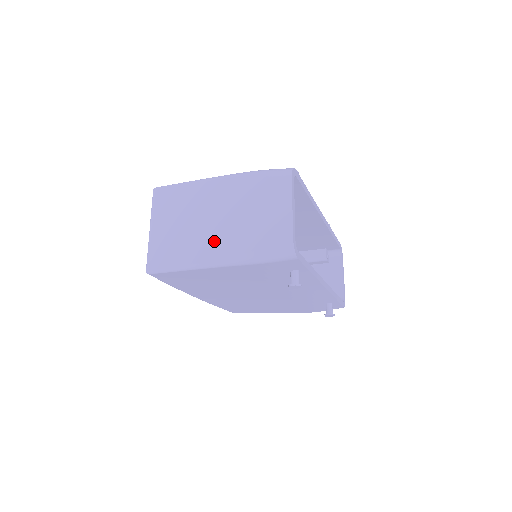
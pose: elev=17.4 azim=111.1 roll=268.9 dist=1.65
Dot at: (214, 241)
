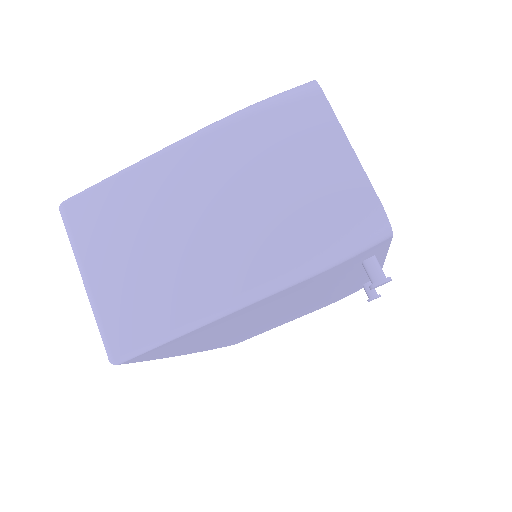
Dot at: (224, 260)
